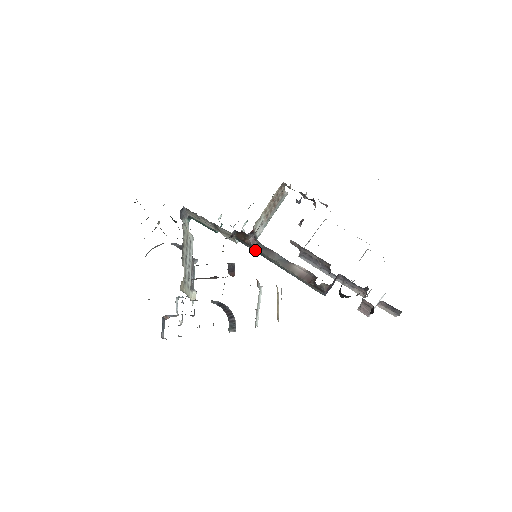
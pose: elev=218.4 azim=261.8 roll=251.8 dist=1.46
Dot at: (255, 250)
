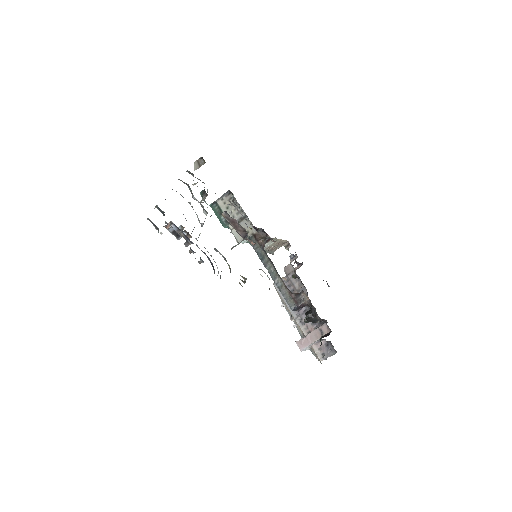
Dot at: (259, 252)
